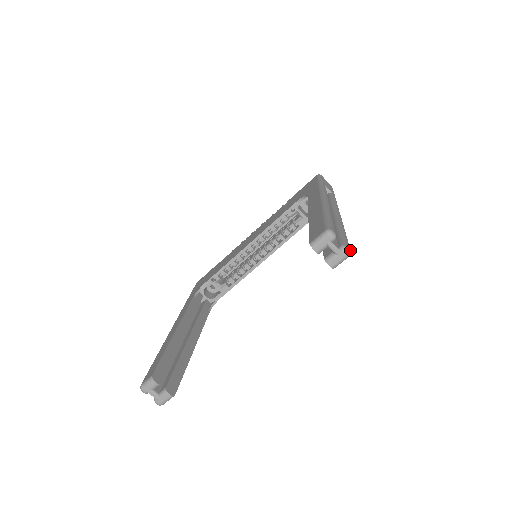
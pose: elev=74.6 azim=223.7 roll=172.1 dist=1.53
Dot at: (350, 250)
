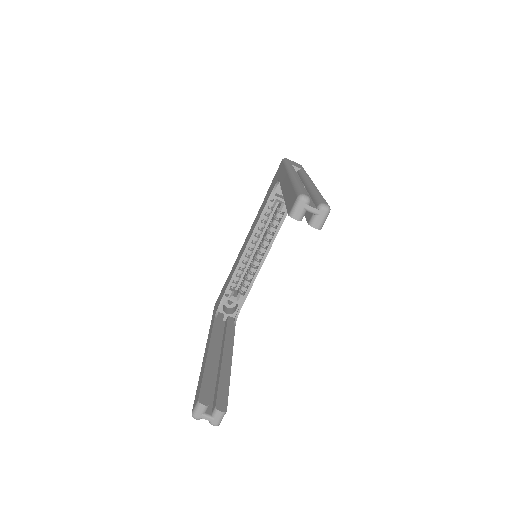
Dot at: (328, 206)
